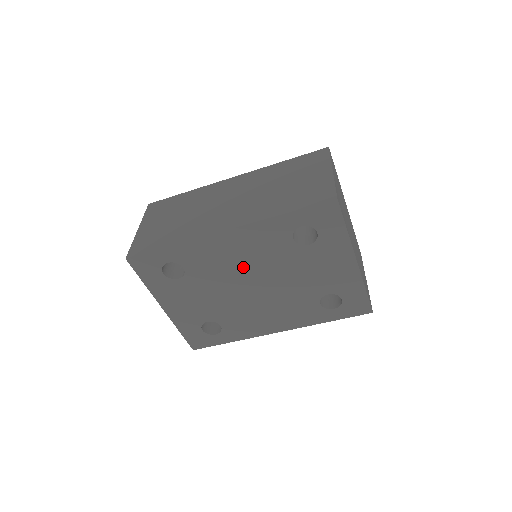
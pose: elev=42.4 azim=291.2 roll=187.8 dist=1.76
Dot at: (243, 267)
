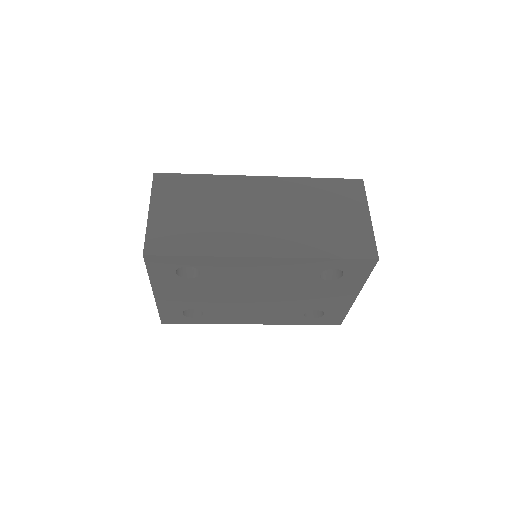
Dot at: (259, 282)
